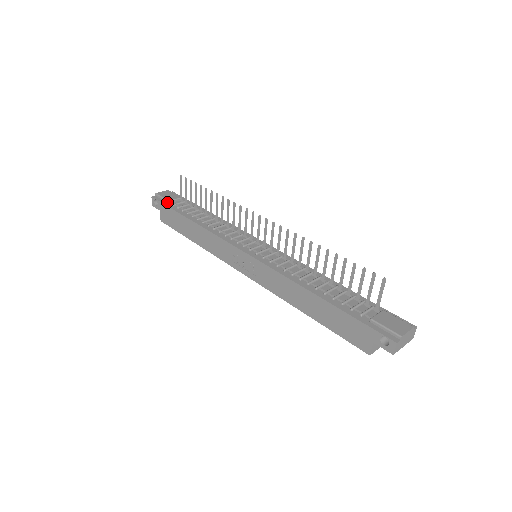
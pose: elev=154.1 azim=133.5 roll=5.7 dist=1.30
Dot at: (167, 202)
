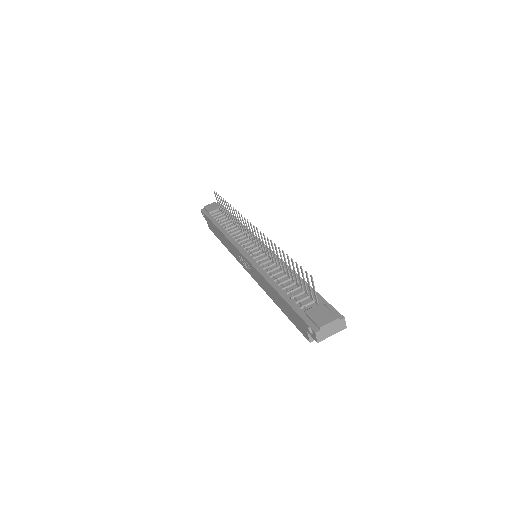
Dot at: (209, 213)
